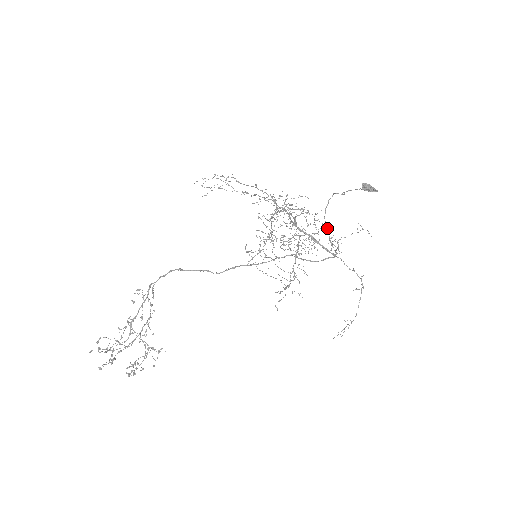
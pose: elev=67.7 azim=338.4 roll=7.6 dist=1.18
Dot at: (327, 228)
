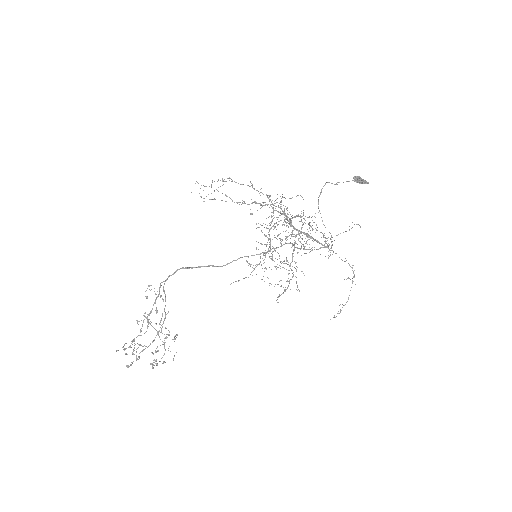
Dot at: (321, 217)
